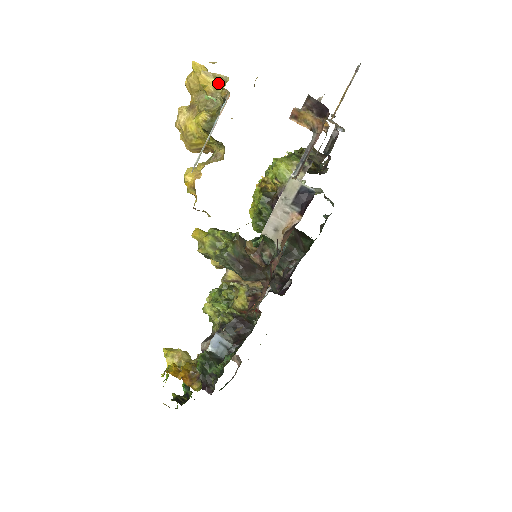
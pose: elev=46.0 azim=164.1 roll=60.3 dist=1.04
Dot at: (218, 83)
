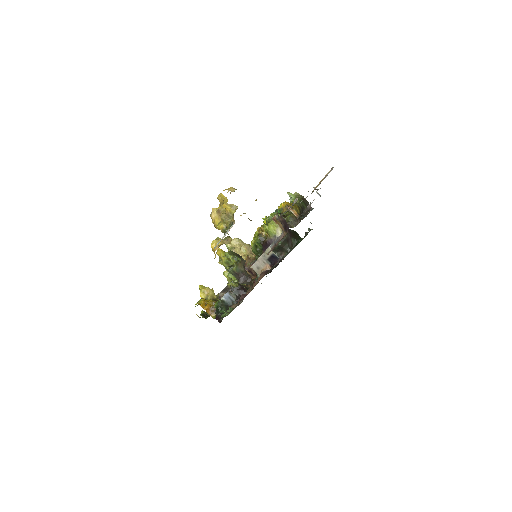
Dot at: (232, 209)
